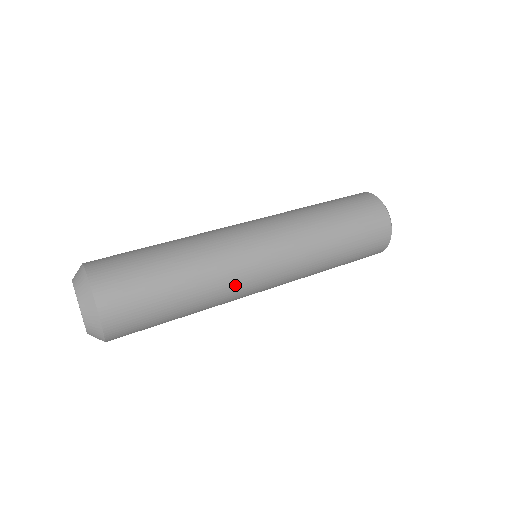
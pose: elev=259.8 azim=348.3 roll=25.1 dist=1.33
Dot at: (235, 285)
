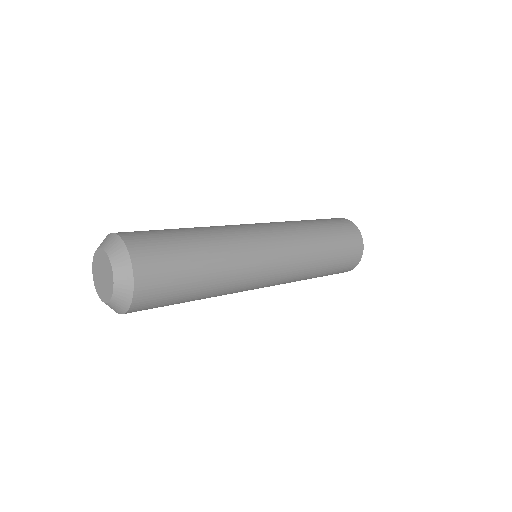
Dot at: (244, 244)
